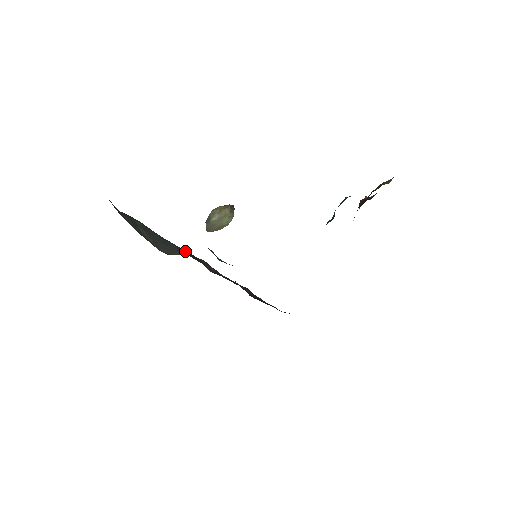
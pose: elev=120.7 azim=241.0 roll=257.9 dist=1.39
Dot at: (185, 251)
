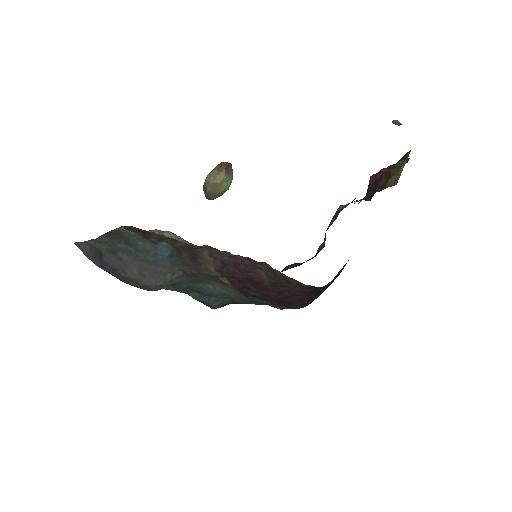
Dot at: (181, 256)
